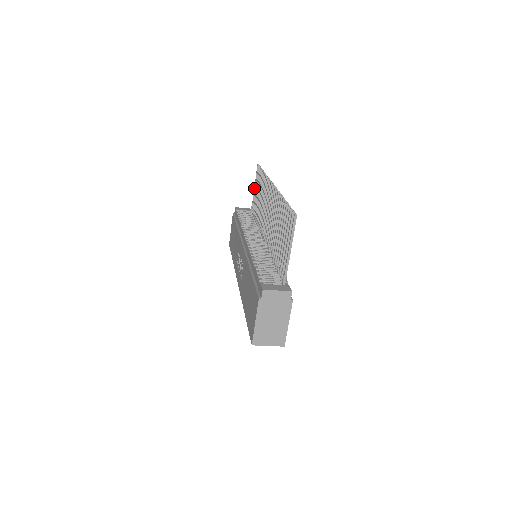
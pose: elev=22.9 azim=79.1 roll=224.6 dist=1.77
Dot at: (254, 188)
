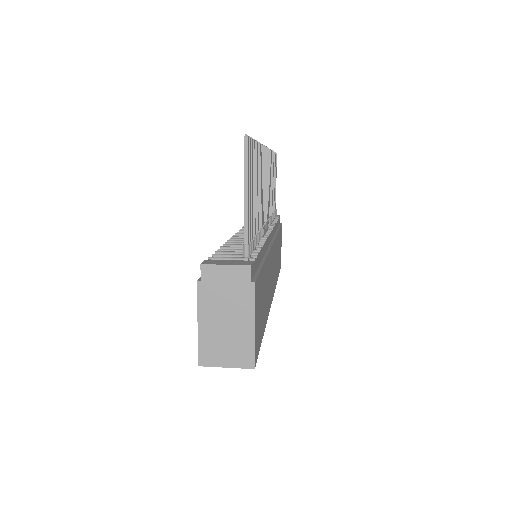
Dot at: occluded
